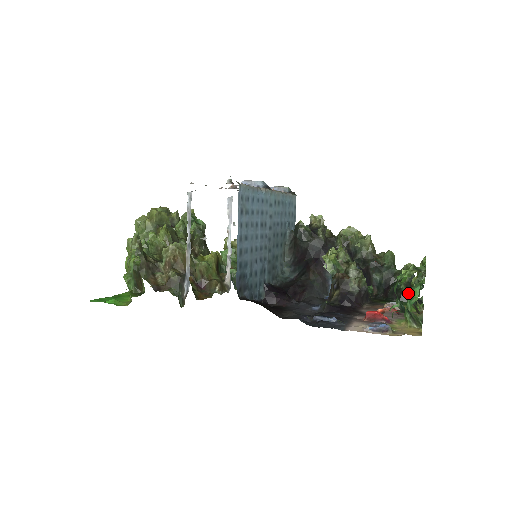
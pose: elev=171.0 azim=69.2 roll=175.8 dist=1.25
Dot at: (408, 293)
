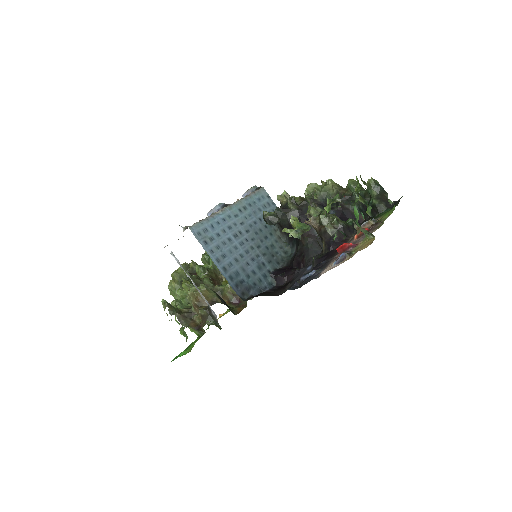
Dot at: (381, 203)
